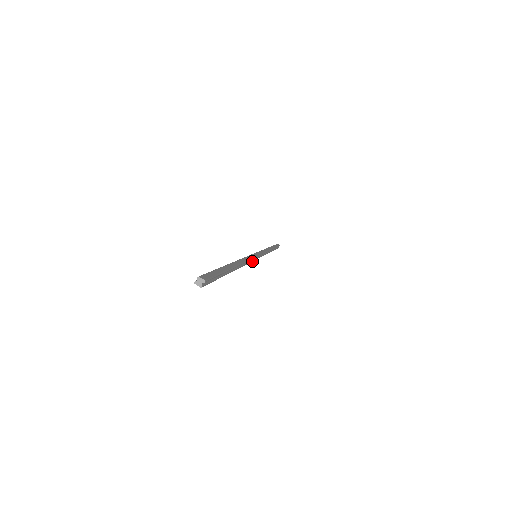
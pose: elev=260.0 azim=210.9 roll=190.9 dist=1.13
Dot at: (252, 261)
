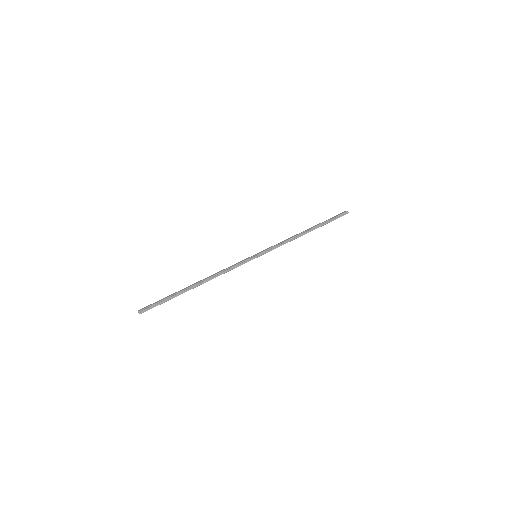
Dot at: (242, 264)
